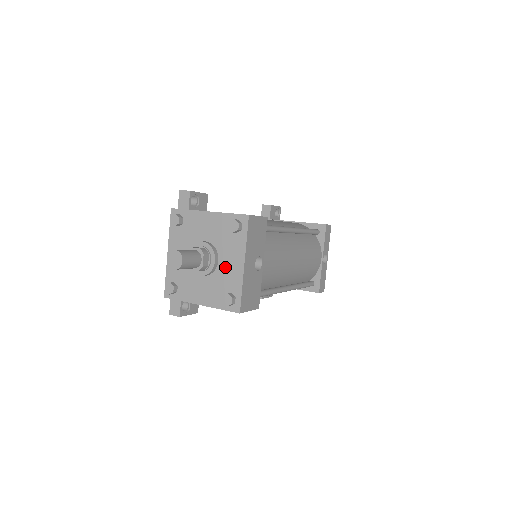
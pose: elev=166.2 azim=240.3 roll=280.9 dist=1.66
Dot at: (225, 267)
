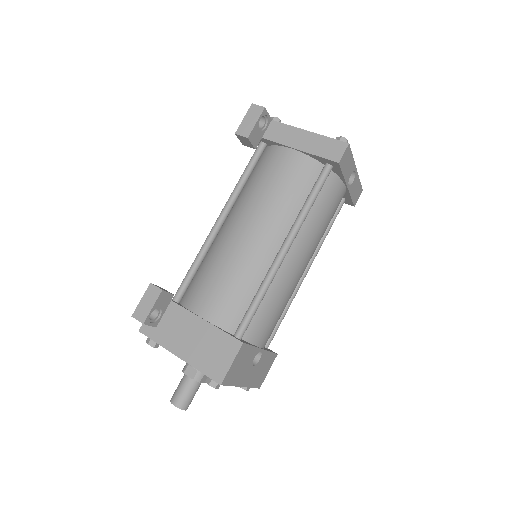
Dot at: occluded
